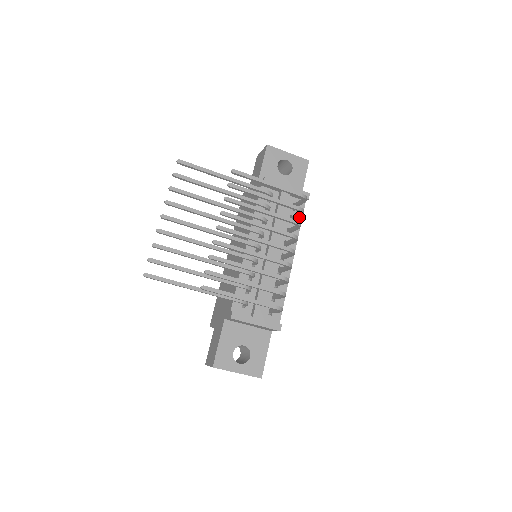
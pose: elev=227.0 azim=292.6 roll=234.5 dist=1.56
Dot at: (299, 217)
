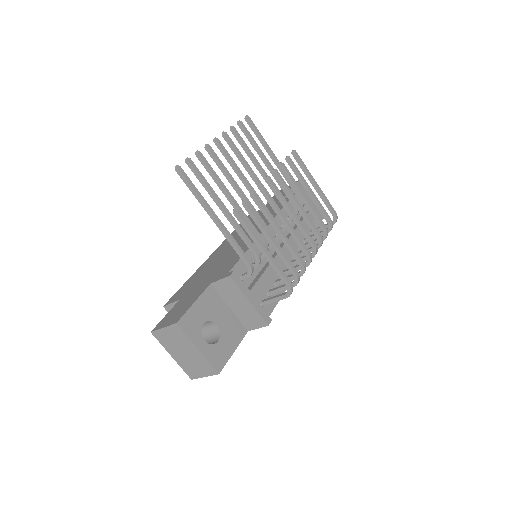
Dot at: occluded
